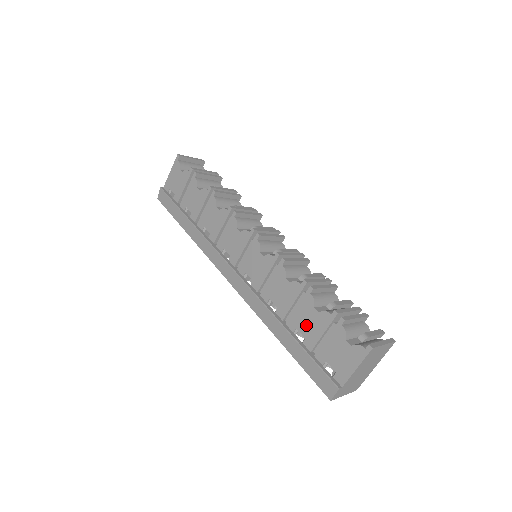
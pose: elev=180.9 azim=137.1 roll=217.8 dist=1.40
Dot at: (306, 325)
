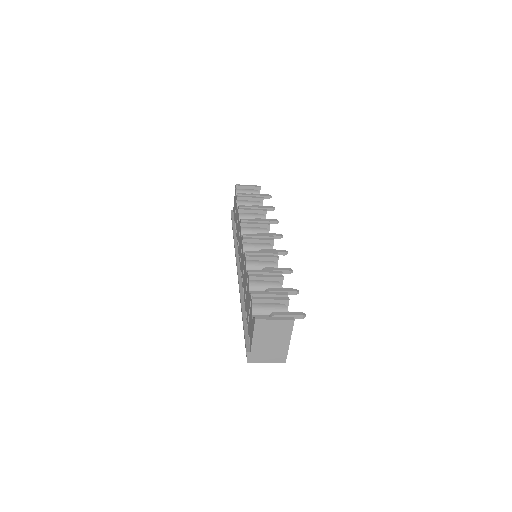
Dot at: (247, 305)
